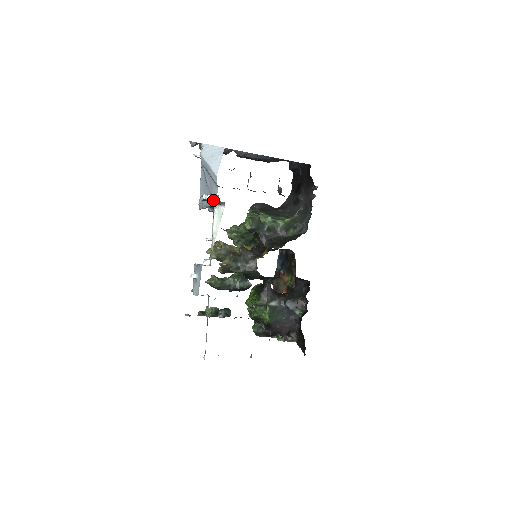
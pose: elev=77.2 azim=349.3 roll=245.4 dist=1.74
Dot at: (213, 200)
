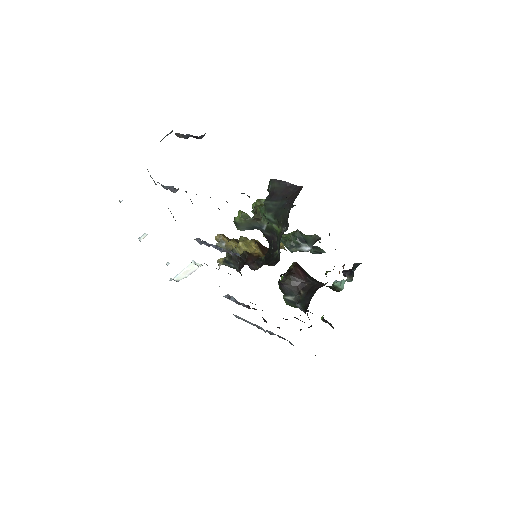
Dot at: occluded
